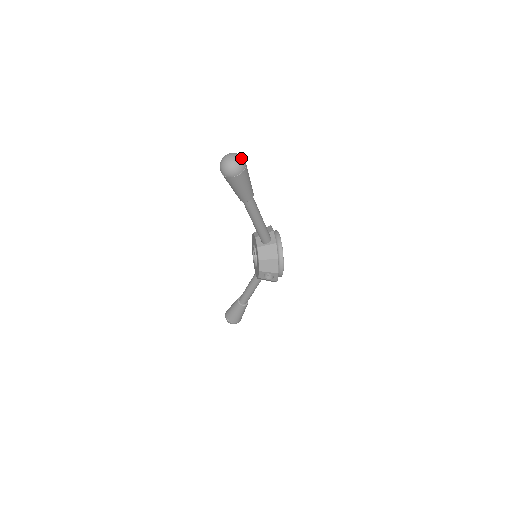
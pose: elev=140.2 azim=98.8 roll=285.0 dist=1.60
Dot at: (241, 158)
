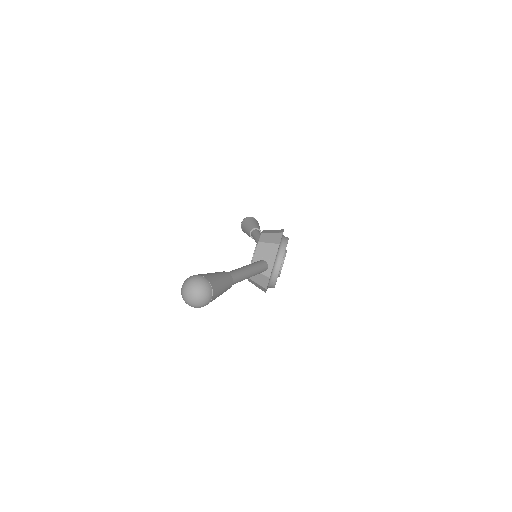
Dot at: (204, 299)
